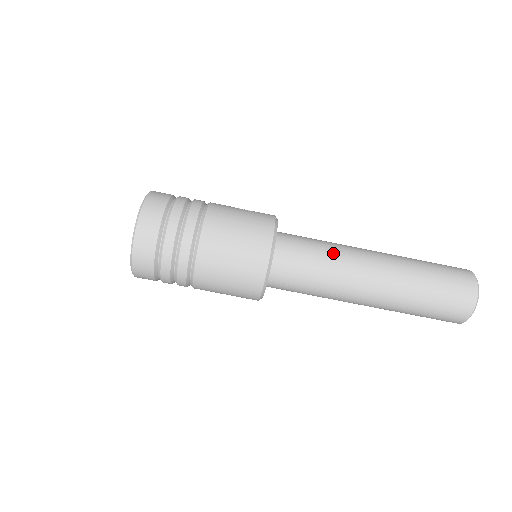
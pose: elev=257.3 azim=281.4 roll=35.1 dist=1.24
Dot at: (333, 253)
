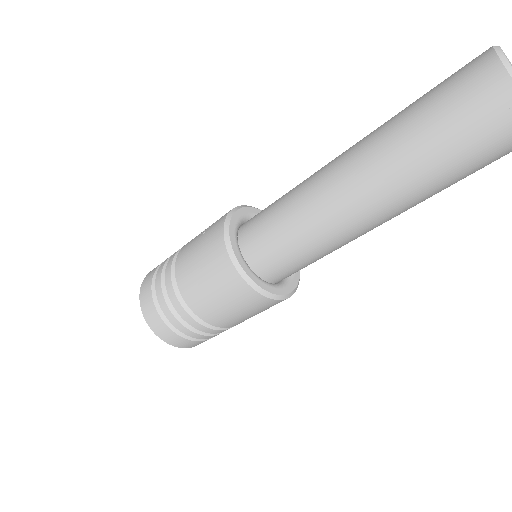
Dot at: (297, 210)
